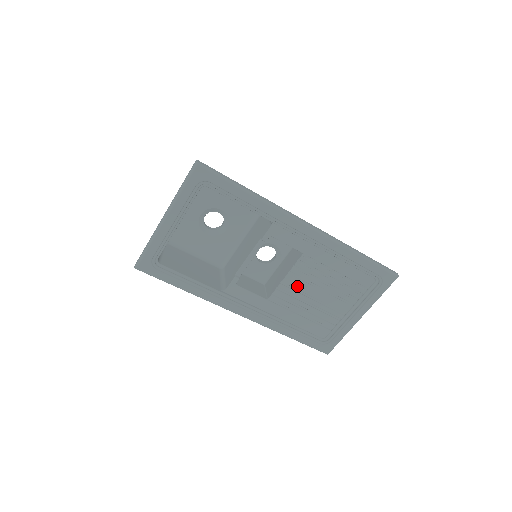
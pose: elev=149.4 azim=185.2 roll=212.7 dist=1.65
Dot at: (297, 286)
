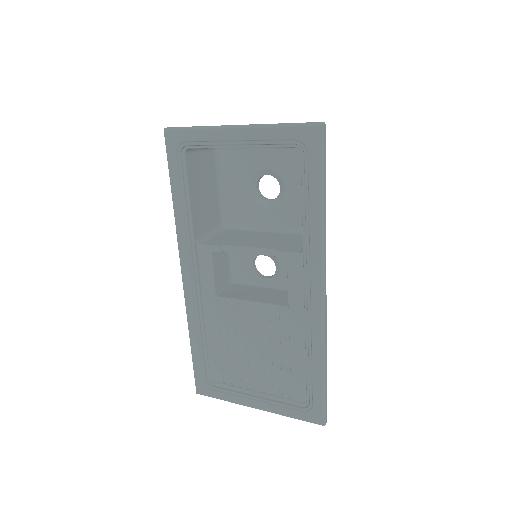
Dot at: (249, 320)
